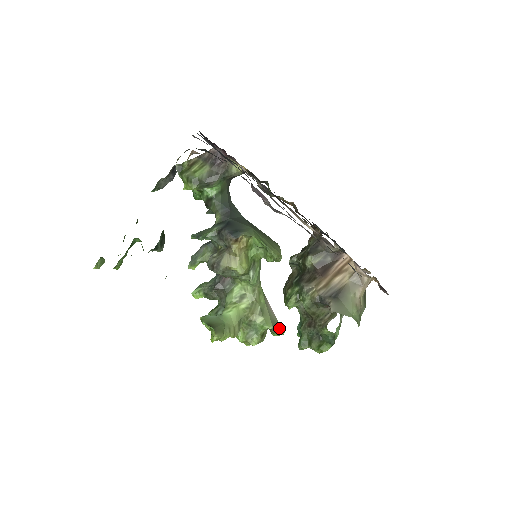
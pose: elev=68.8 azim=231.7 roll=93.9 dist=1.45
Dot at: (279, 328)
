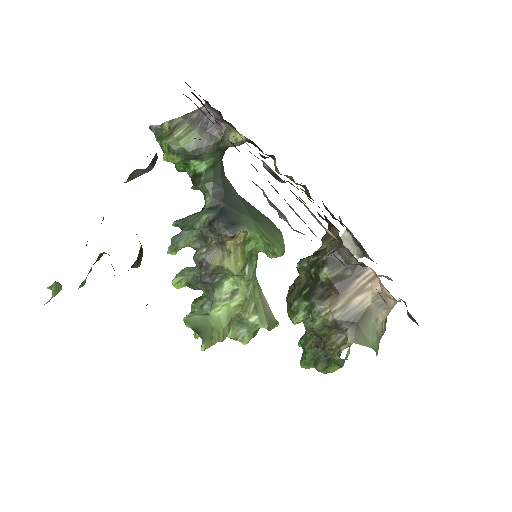
Dot at: (274, 323)
